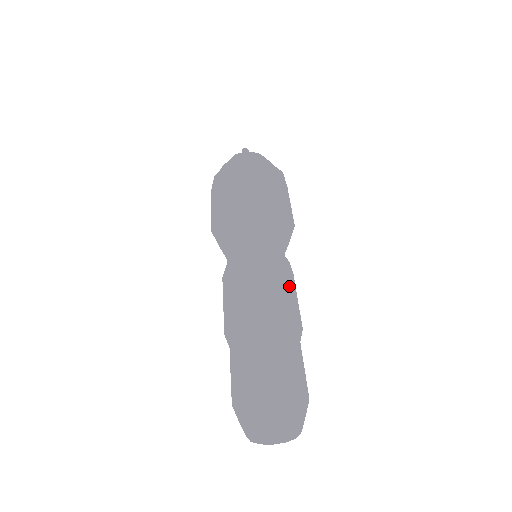
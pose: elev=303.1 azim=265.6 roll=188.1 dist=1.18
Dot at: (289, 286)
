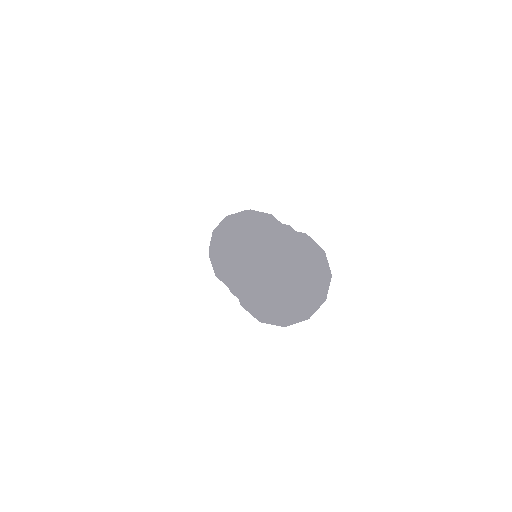
Dot at: occluded
